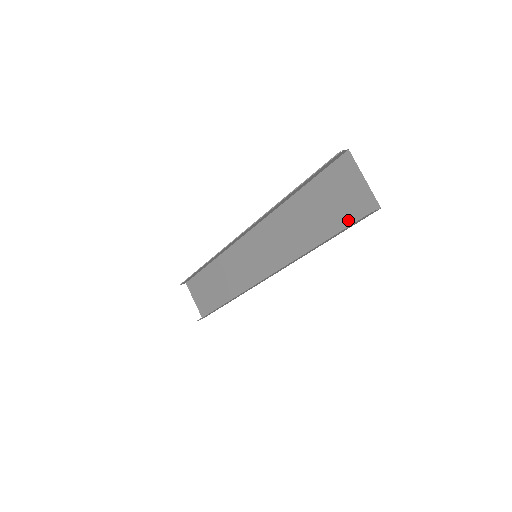
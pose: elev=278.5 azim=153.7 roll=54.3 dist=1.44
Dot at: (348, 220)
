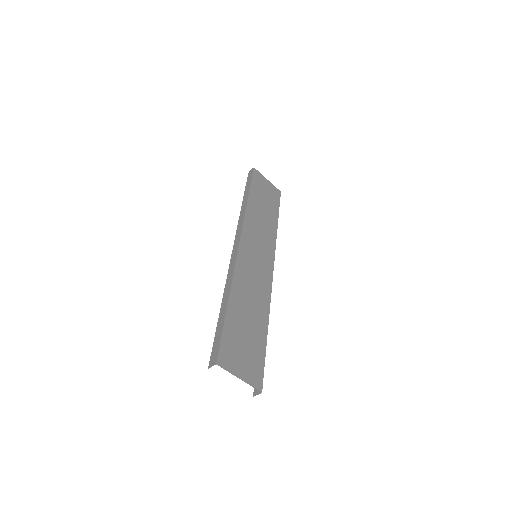
Dot at: (260, 358)
